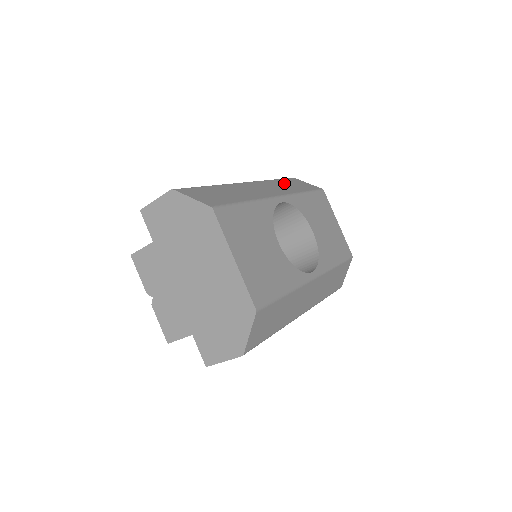
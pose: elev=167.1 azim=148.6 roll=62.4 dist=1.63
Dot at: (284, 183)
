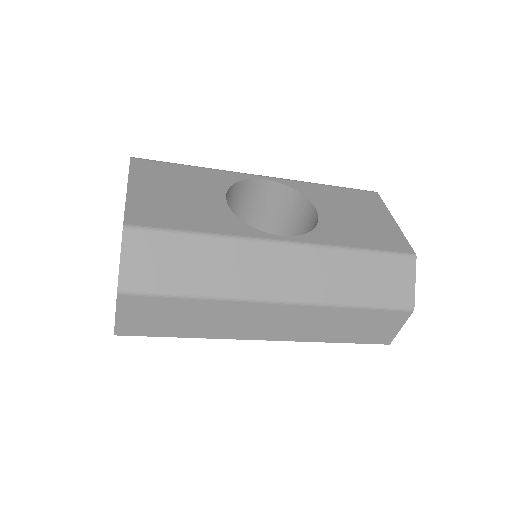
Dot at: occluded
